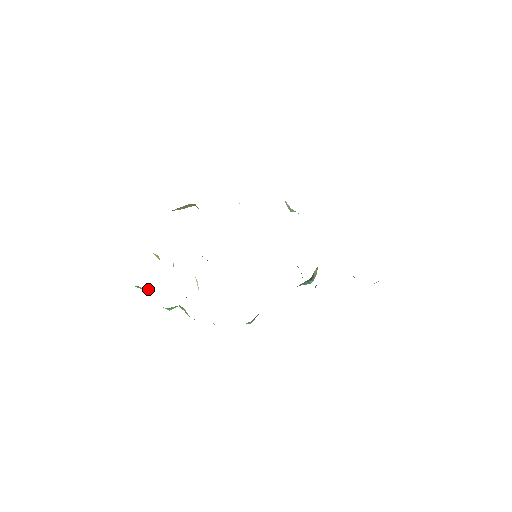
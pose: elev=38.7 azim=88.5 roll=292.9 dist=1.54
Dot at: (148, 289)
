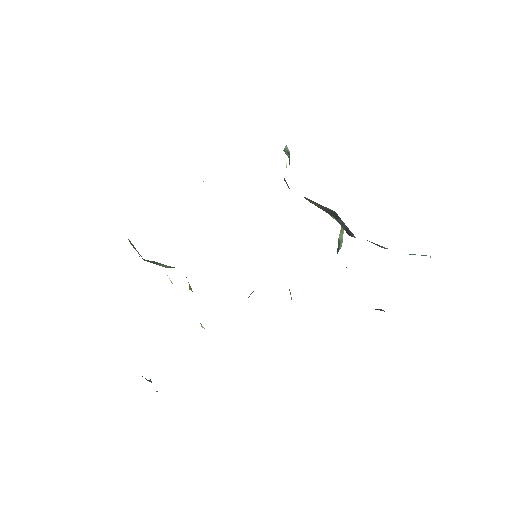
Dot at: occluded
